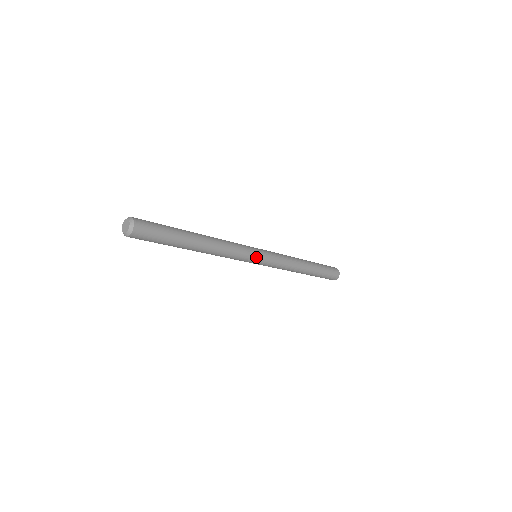
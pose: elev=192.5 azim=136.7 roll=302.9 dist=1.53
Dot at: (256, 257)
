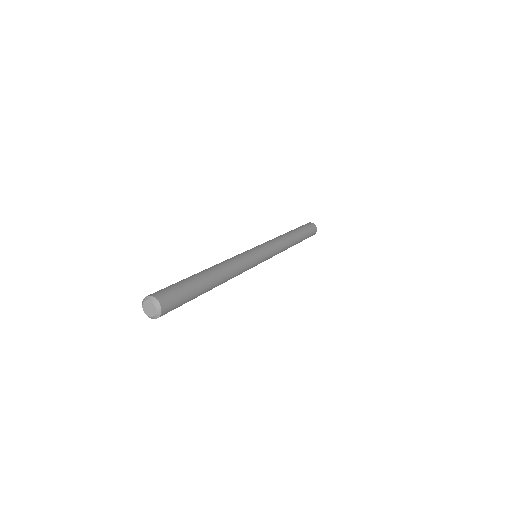
Dot at: (259, 261)
